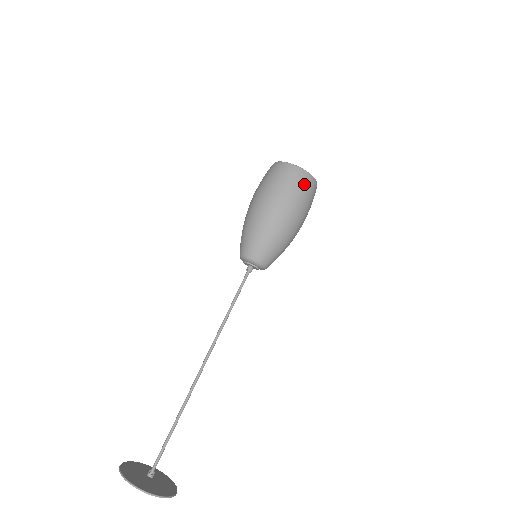
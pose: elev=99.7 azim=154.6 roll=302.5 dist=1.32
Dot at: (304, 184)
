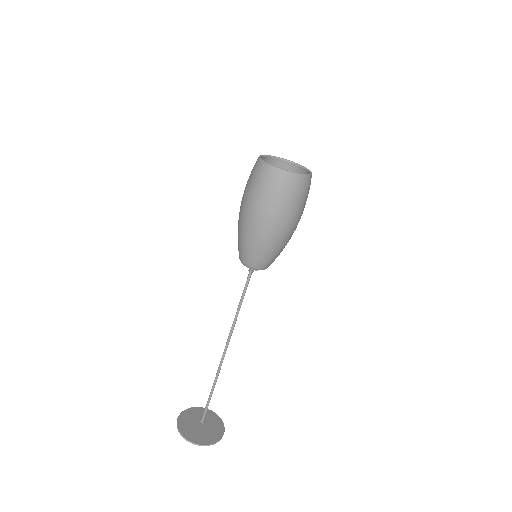
Dot at: (279, 186)
